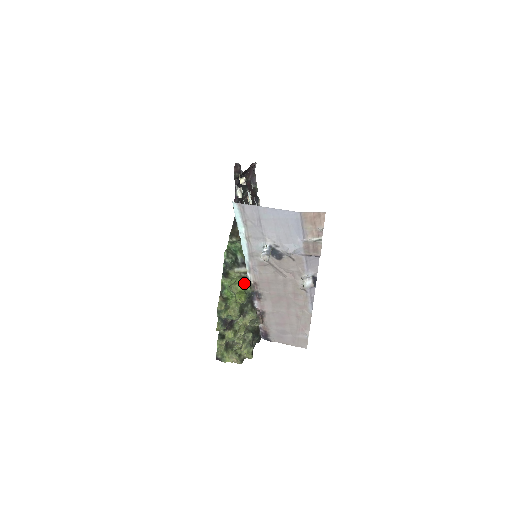
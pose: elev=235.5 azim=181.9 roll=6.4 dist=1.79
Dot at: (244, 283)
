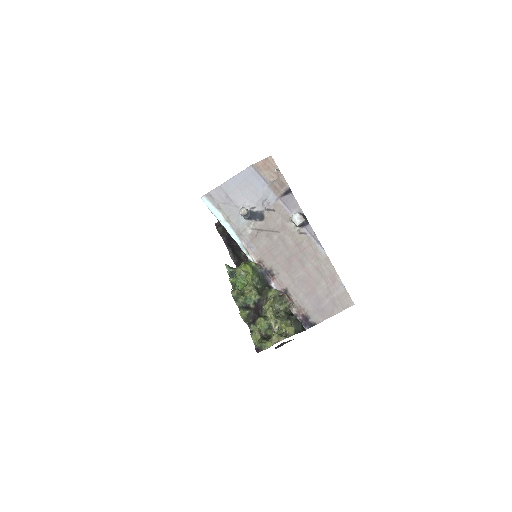
Dot at: (247, 263)
